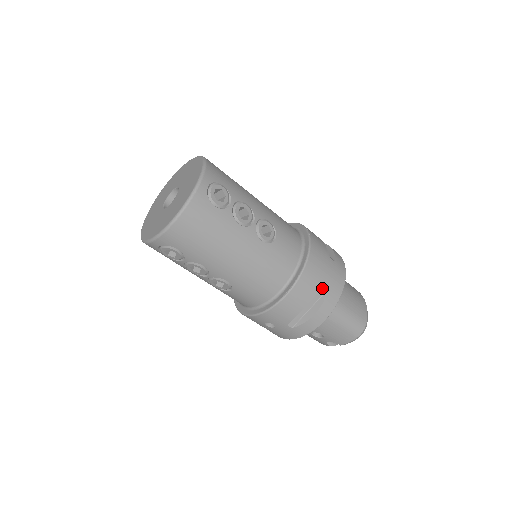
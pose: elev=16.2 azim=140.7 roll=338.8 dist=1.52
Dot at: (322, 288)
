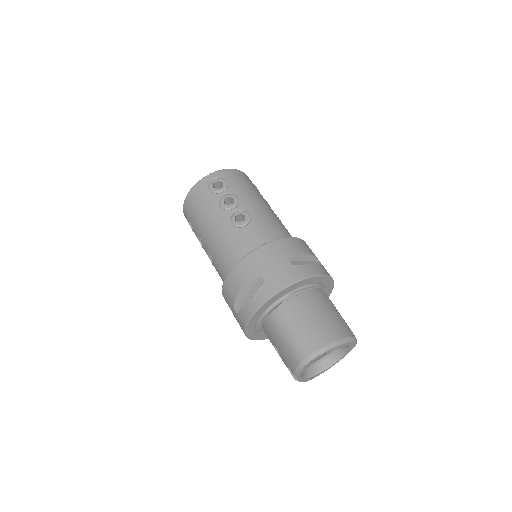
Dot at: (261, 278)
